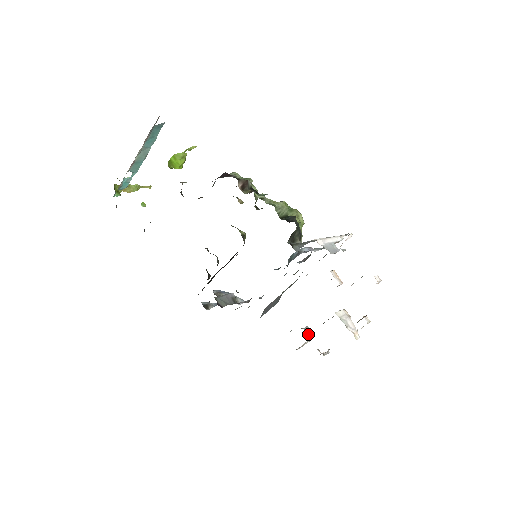
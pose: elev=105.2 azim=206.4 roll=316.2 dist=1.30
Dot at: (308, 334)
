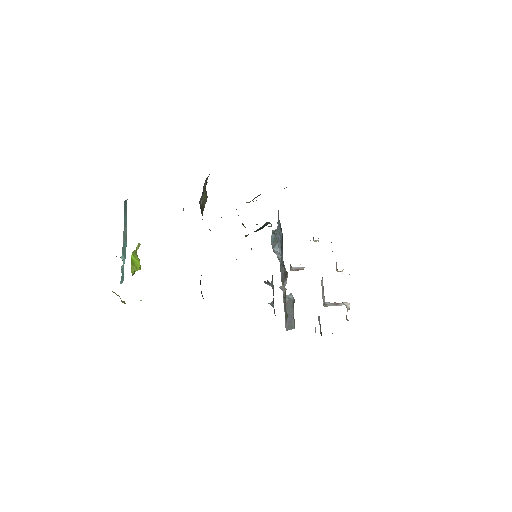
Dot at: occluded
